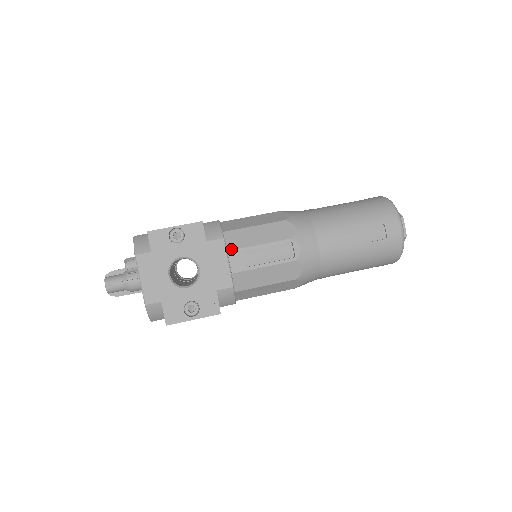
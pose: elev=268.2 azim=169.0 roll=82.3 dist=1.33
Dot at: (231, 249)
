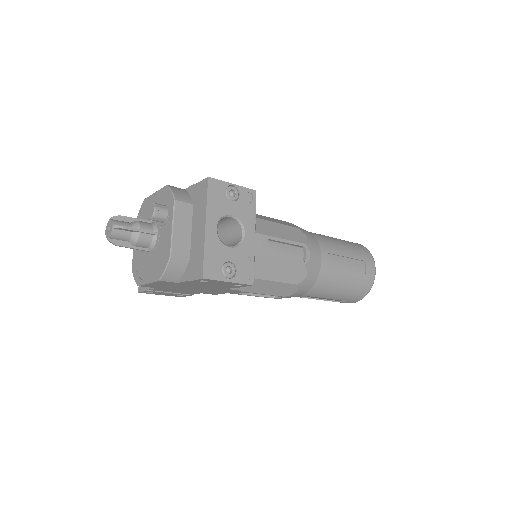
Dot at: (258, 232)
